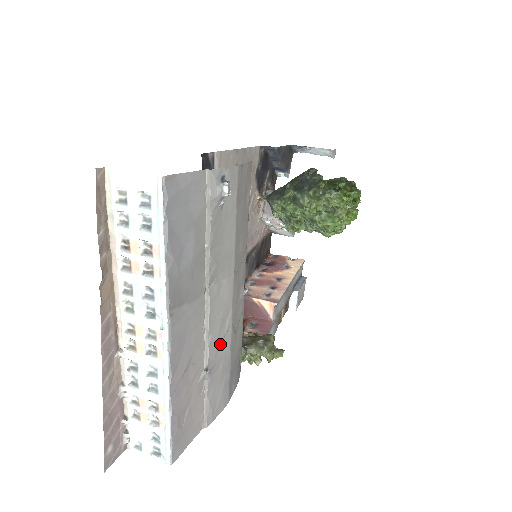
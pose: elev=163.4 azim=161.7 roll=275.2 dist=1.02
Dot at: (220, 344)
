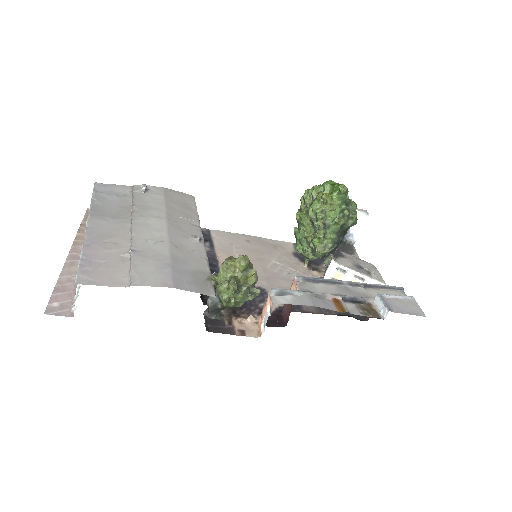
Dot at: (151, 245)
